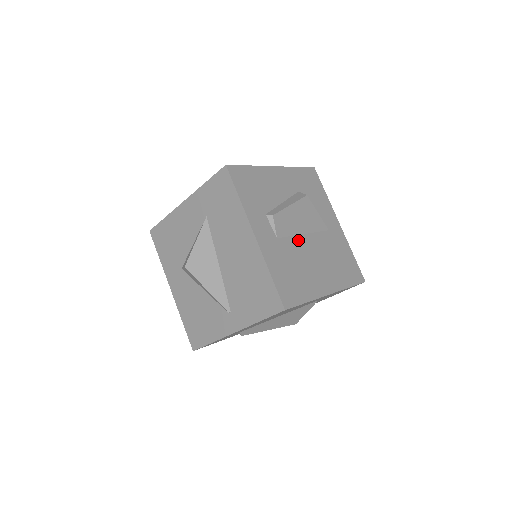
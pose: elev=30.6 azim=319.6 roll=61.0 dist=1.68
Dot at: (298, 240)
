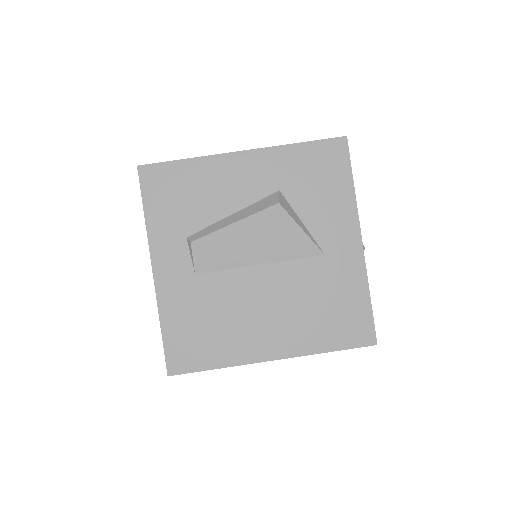
Dot at: (240, 275)
